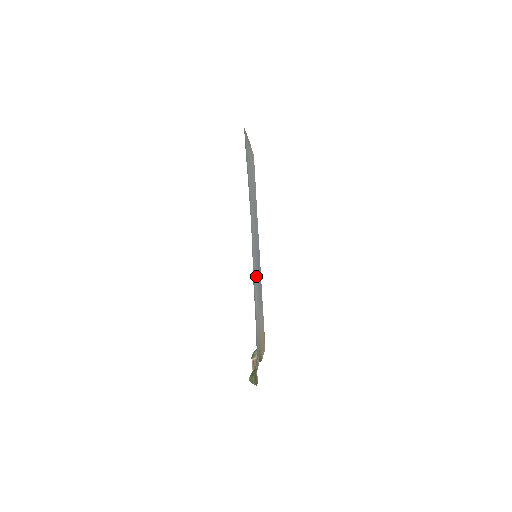
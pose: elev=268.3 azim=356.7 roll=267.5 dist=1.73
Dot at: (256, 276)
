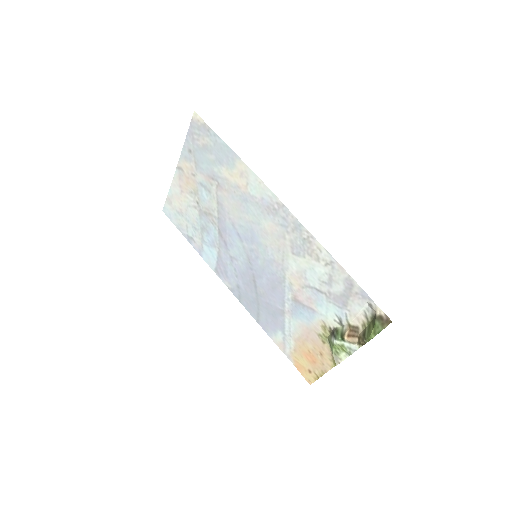
Dot at: (276, 266)
